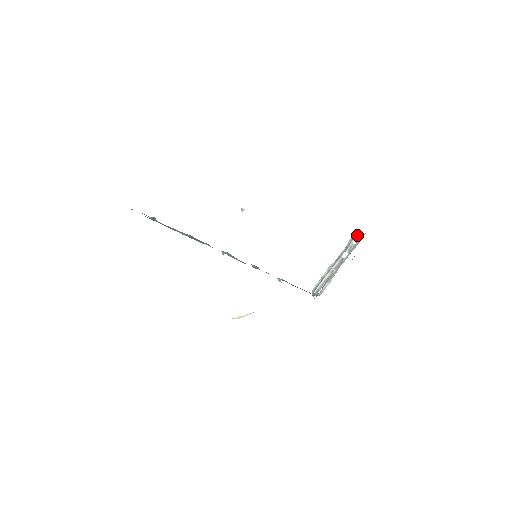
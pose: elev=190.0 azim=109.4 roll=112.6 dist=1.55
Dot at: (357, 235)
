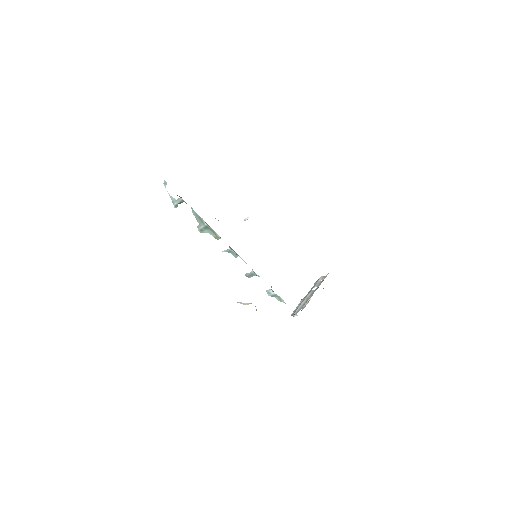
Dot at: (321, 277)
